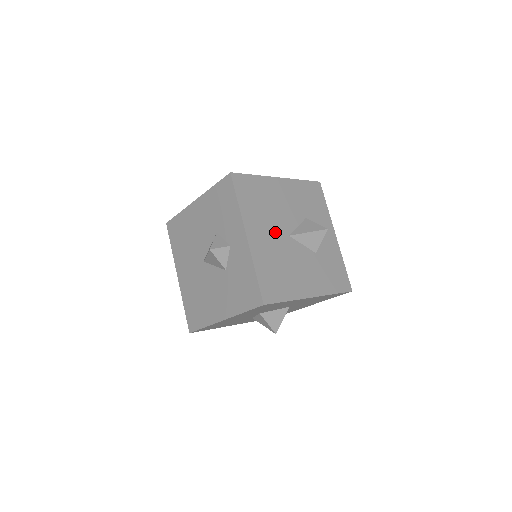
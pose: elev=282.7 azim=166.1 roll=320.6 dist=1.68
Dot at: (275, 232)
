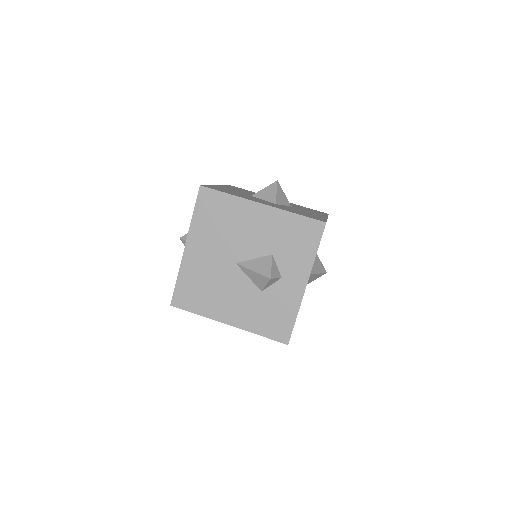
Dot at: occluded
